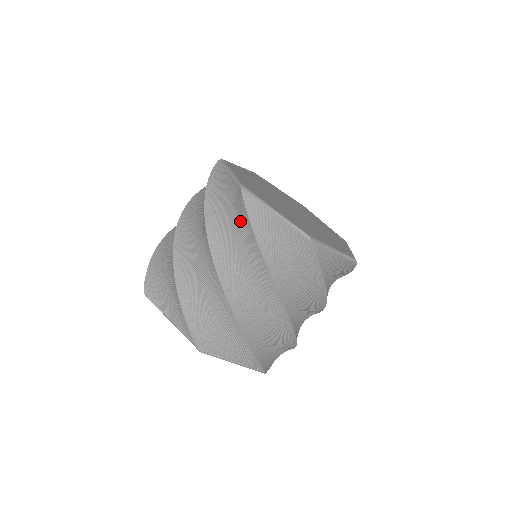
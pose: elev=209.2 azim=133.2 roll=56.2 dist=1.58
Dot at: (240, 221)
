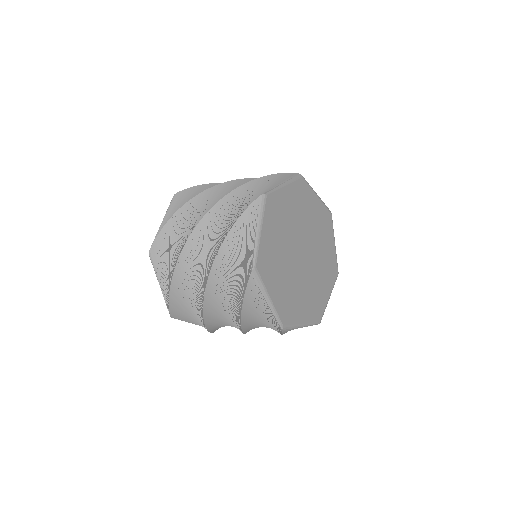
Dot at: (239, 285)
